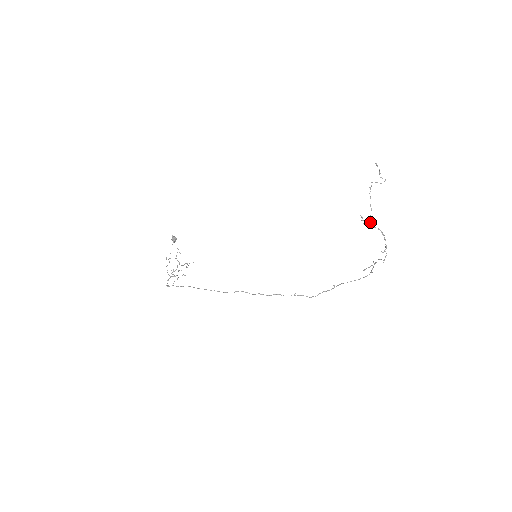
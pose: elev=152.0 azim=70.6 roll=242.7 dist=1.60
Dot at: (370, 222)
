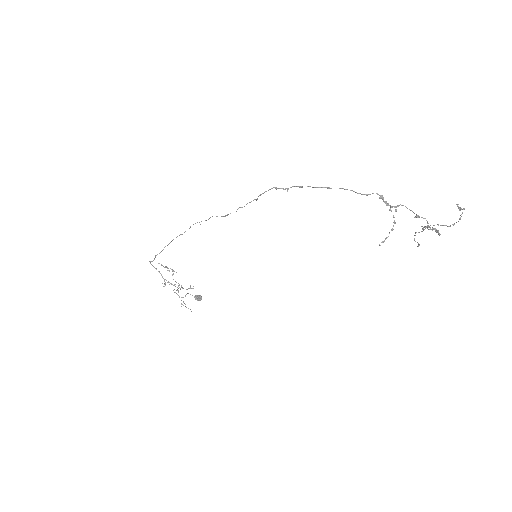
Dot at: (424, 229)
